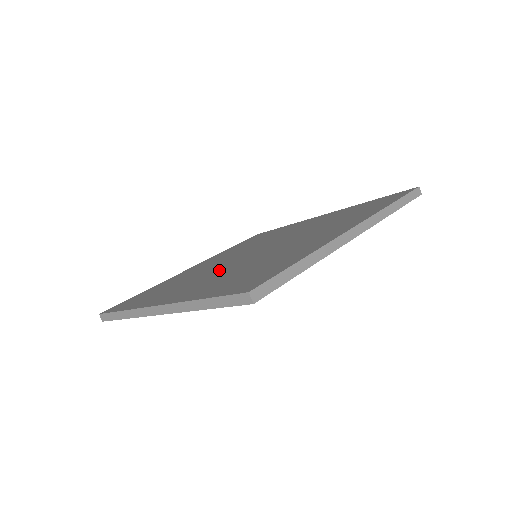
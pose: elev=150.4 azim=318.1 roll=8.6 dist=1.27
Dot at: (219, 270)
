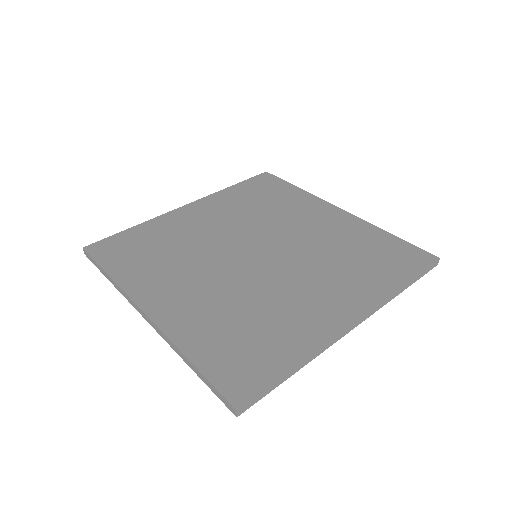
Dot at: (215, 271)
